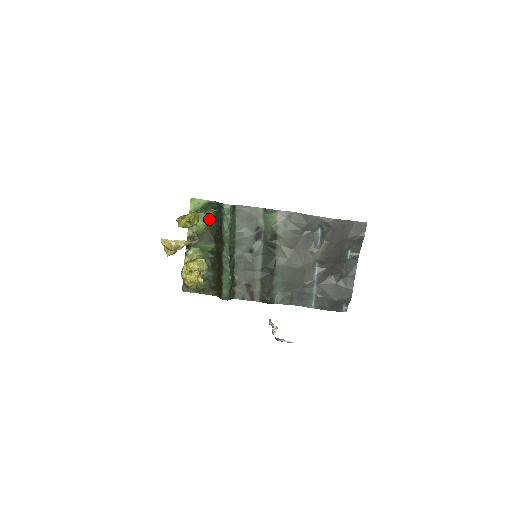
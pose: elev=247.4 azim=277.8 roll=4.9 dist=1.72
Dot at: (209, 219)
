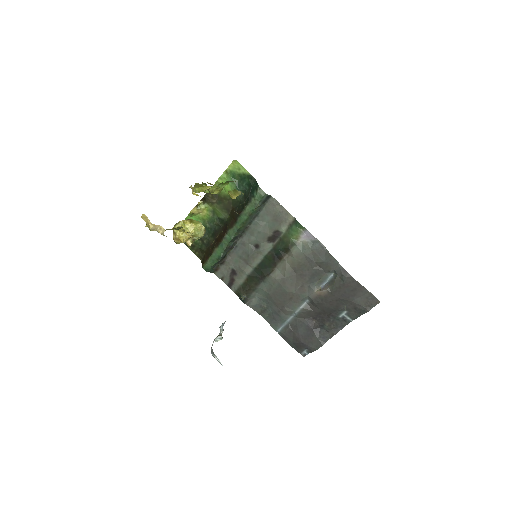
Dot at: (239, 190)
